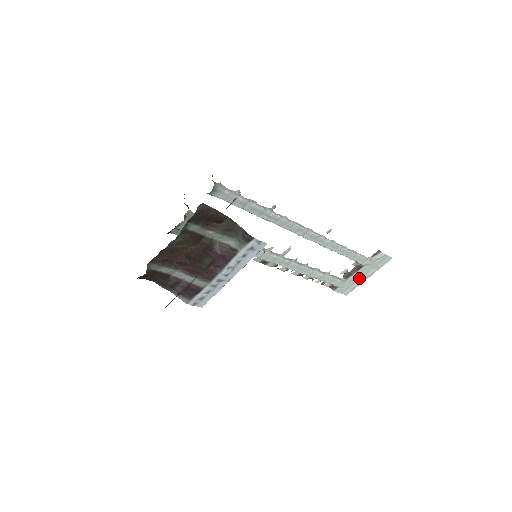
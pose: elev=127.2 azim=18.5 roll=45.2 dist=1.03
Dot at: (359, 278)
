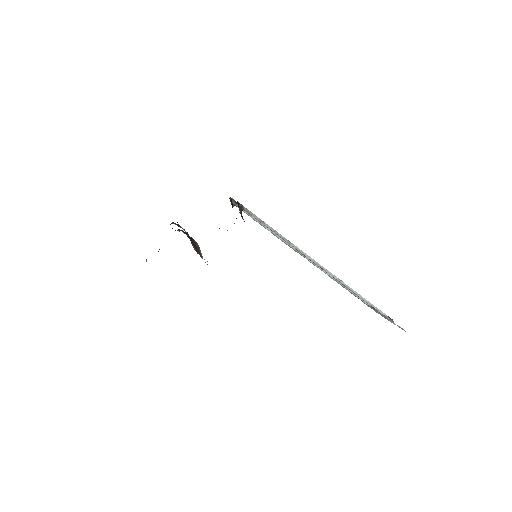
Dot at: (382, 315)
